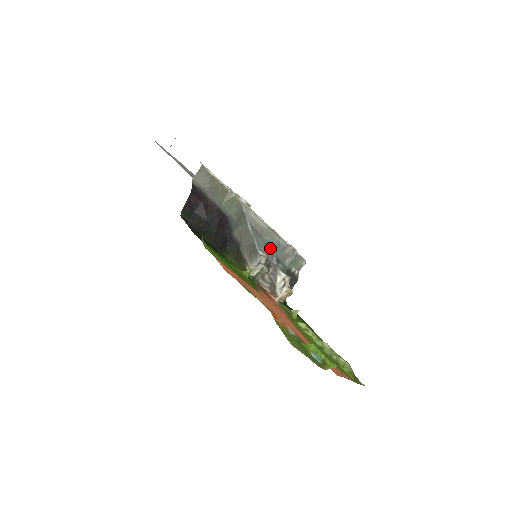
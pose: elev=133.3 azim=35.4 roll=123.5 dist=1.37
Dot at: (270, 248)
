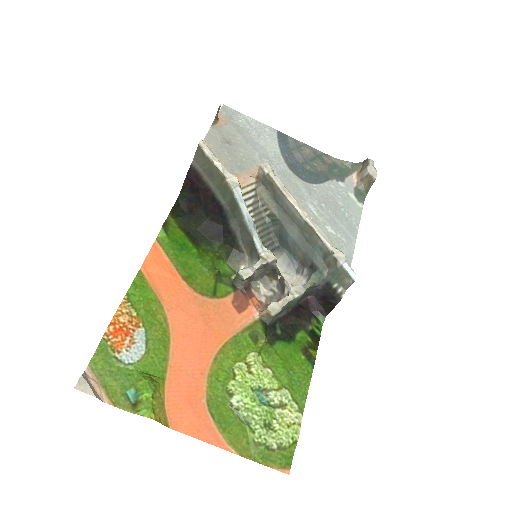
Dot at: (308, 249)
